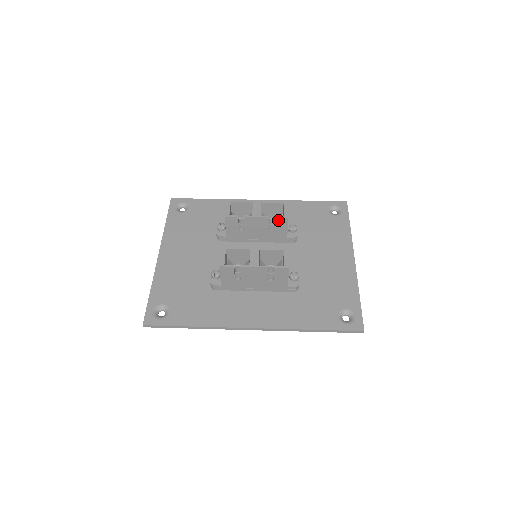
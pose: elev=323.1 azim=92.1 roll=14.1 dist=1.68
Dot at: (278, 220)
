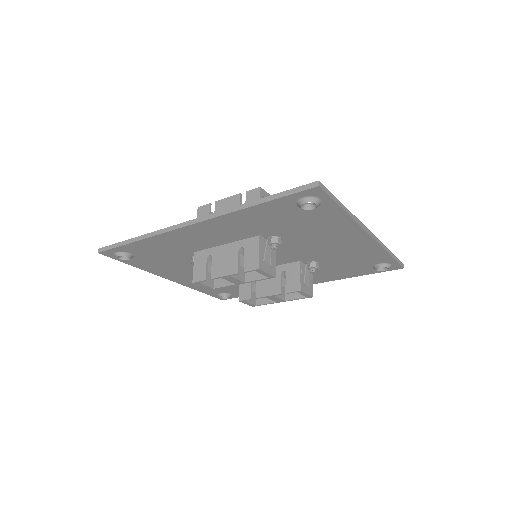
Dot at: occluded
